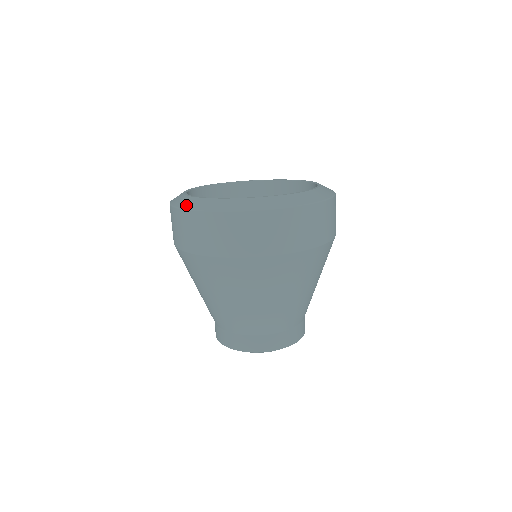
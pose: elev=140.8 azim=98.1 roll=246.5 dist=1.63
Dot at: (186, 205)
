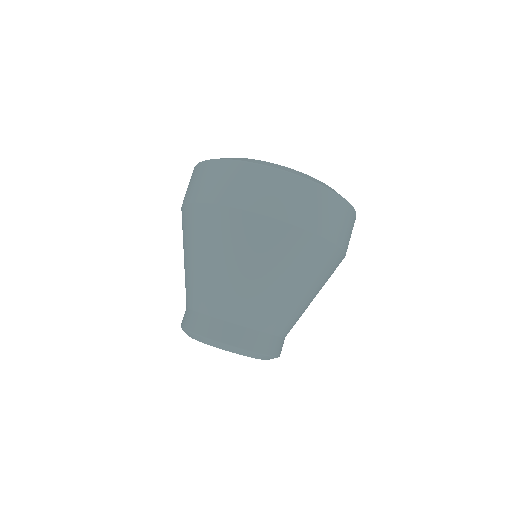
Dot at: occluded
